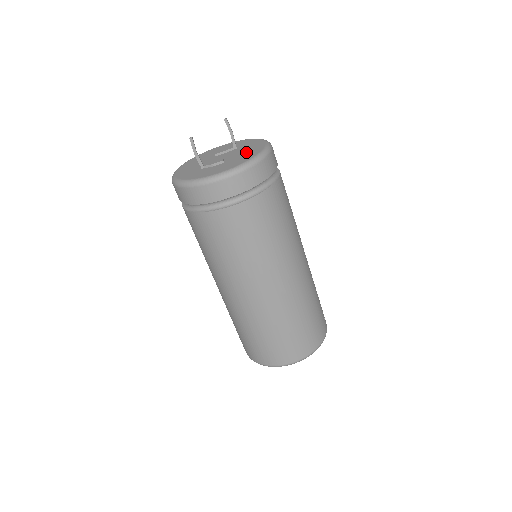
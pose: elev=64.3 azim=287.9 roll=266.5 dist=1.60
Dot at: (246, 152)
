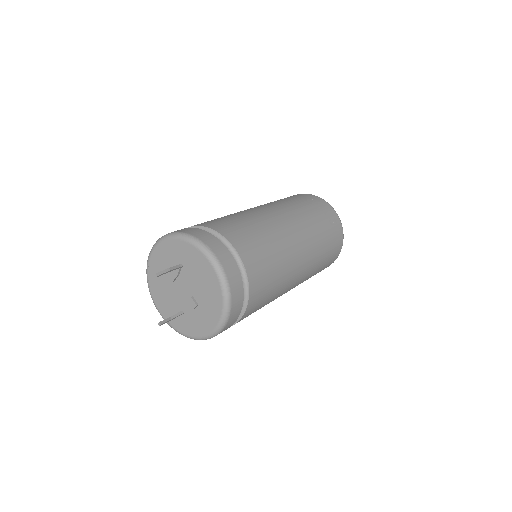
Dot at: (204, 283)
